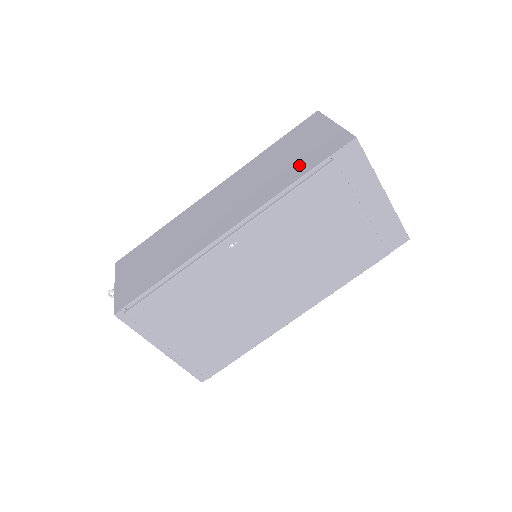
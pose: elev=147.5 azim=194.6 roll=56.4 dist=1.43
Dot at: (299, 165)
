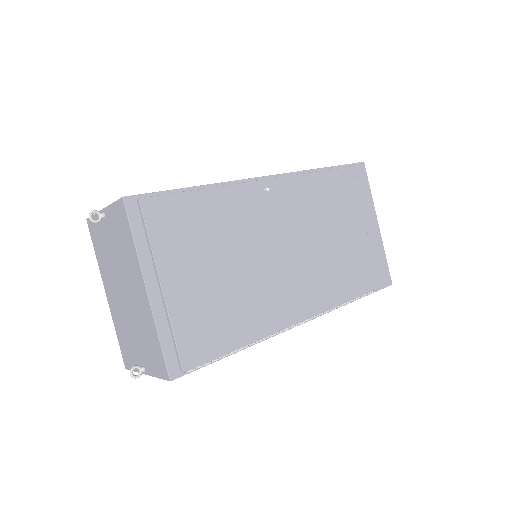
Dot at: occluded
